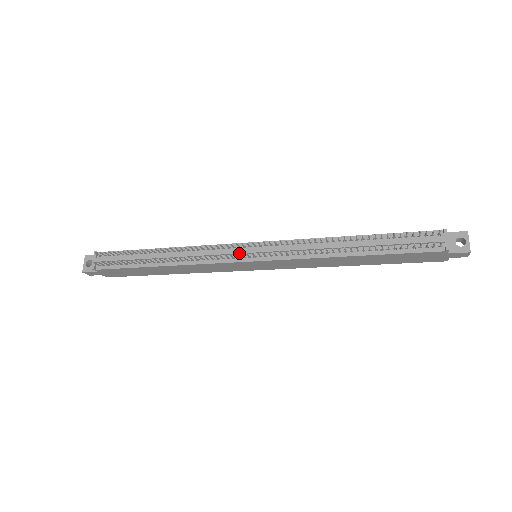
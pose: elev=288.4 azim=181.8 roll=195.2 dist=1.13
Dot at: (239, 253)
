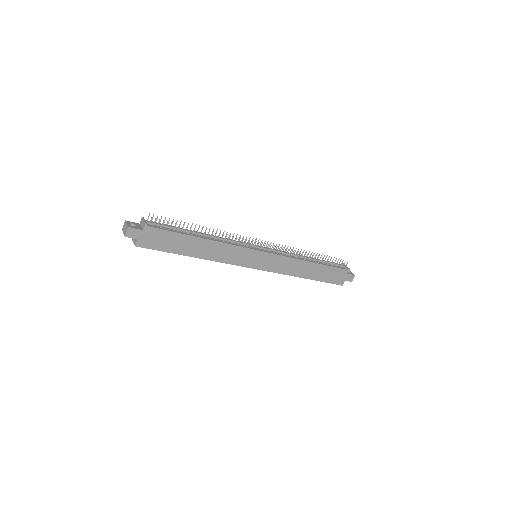
Dot at: (253, 245)
